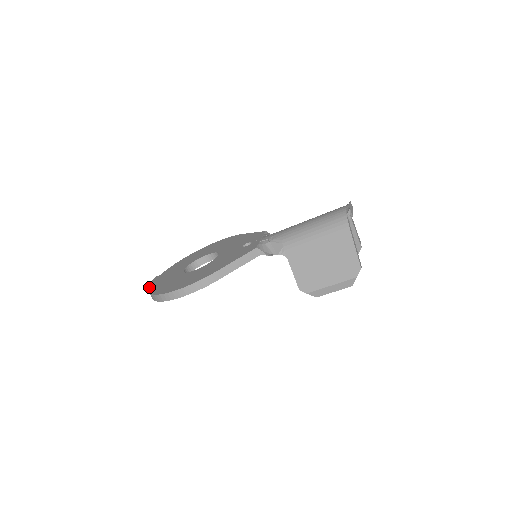
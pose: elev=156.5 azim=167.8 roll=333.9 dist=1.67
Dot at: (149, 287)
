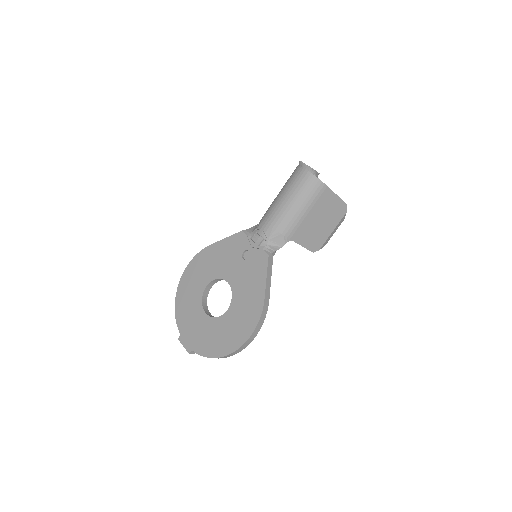
Dot at: (196, 353)
